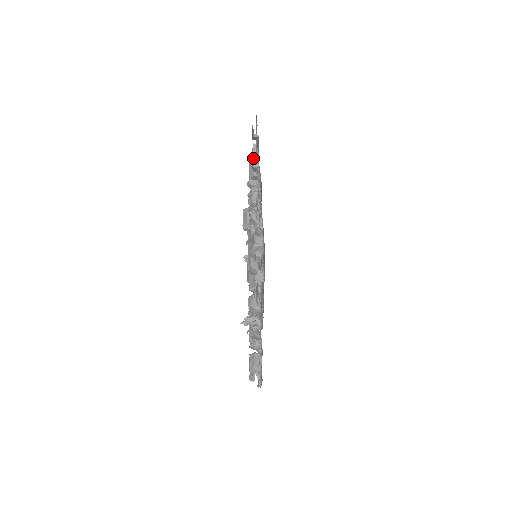
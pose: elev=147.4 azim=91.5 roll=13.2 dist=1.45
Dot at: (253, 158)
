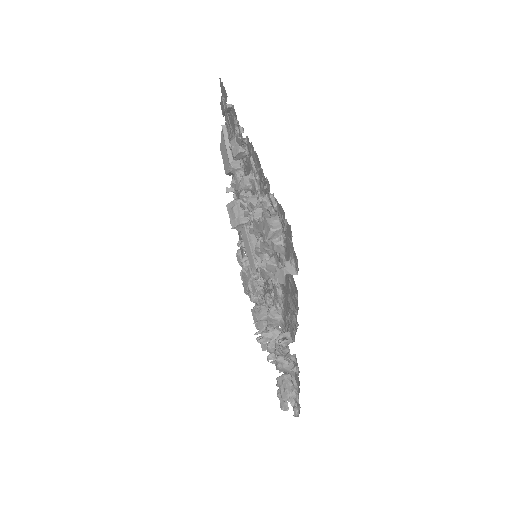
Dot at: (225, 142)
